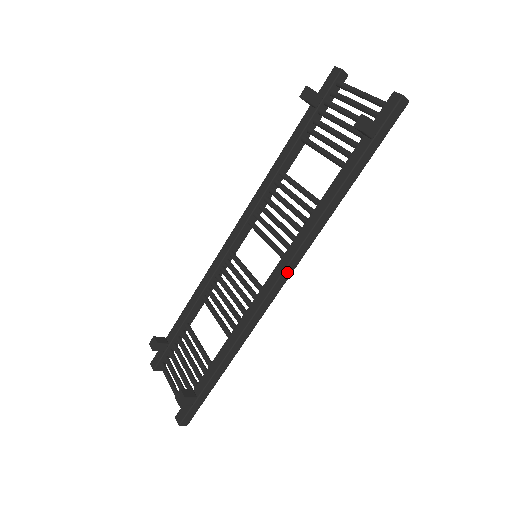
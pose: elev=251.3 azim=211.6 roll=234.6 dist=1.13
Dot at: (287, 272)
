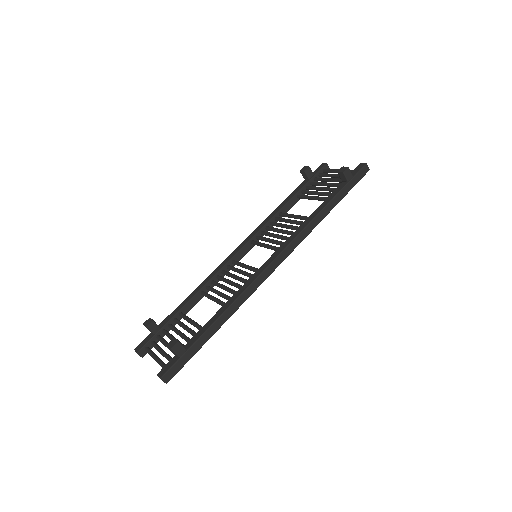
Dot at: (283, 255)
